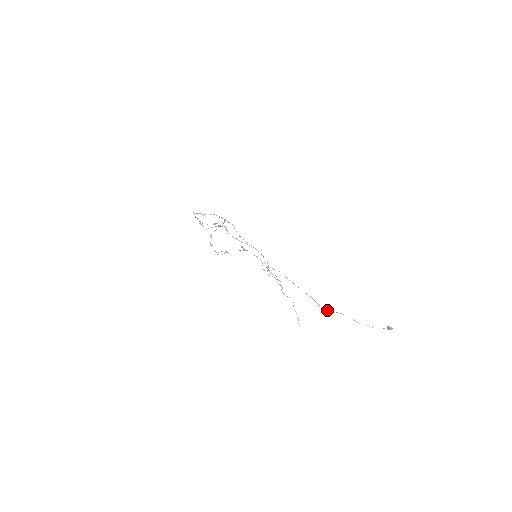
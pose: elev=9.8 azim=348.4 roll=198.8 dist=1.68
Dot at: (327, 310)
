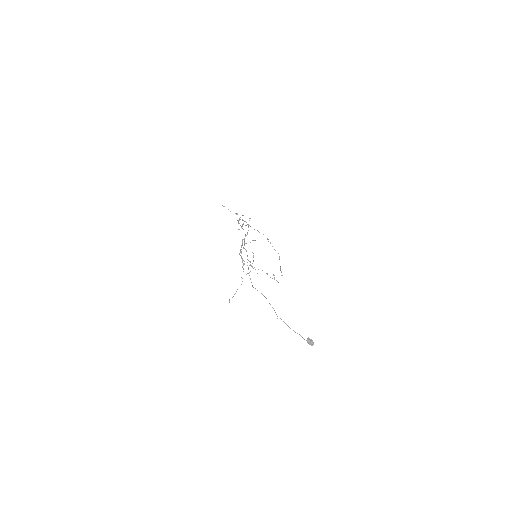
Dot at: occluded
